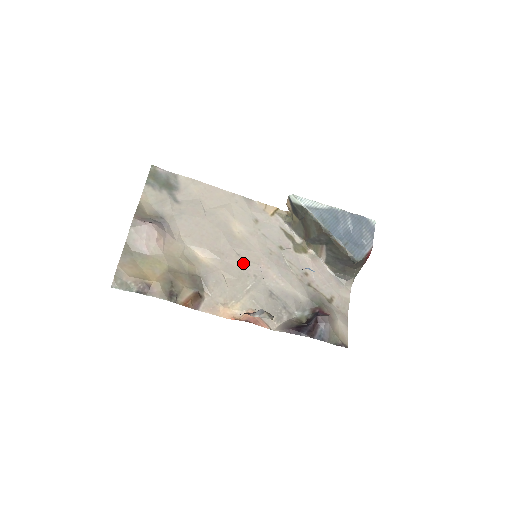
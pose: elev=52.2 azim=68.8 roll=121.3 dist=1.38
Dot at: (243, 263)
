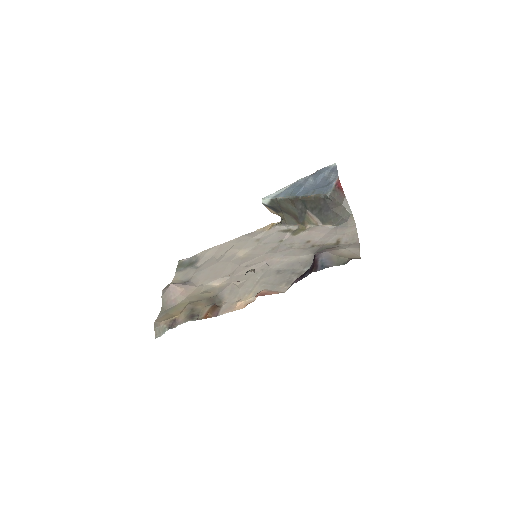
Dot at: (250, 268)
